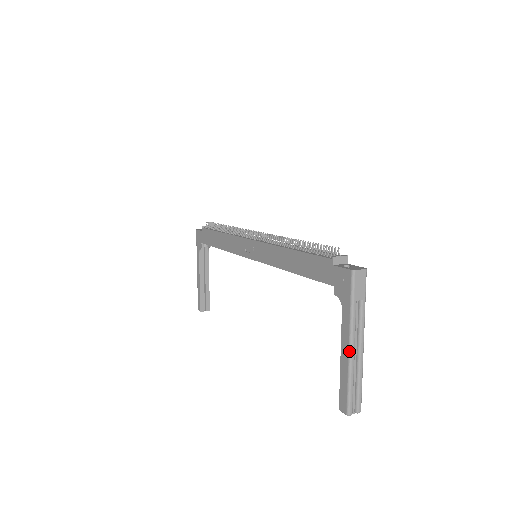
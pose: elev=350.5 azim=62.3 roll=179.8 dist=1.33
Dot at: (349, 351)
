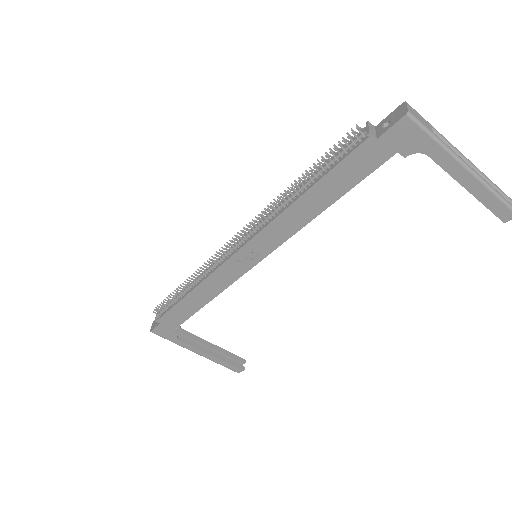
Dot at: (472, 173)
